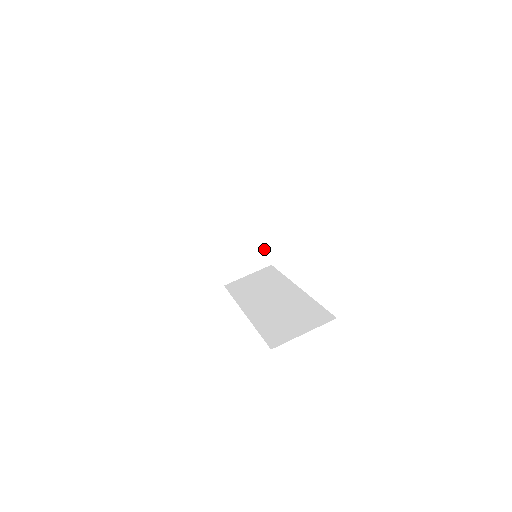
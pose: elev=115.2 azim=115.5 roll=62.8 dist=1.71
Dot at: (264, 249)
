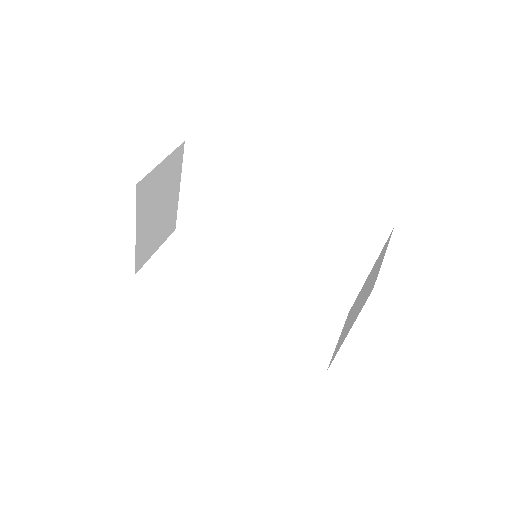
Dot at: (176, 213)
